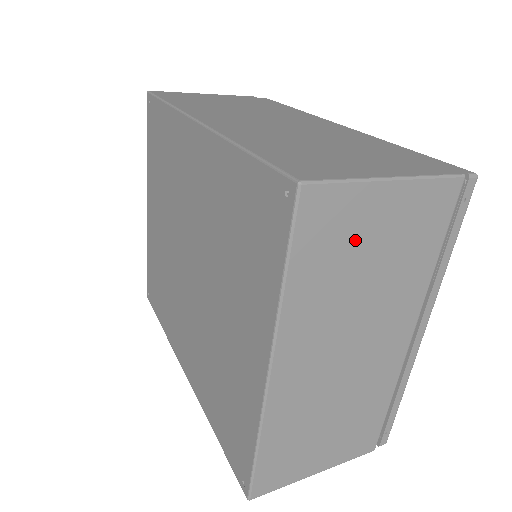
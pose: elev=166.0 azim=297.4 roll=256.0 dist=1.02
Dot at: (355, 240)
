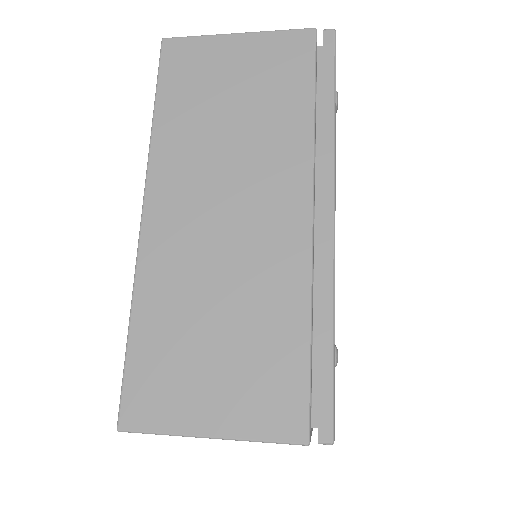
Dot at: occluded
